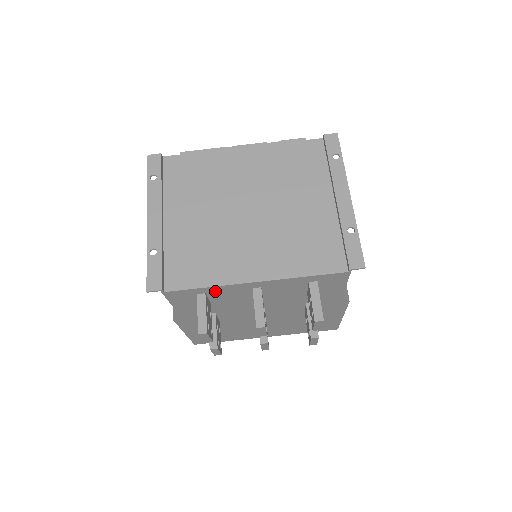
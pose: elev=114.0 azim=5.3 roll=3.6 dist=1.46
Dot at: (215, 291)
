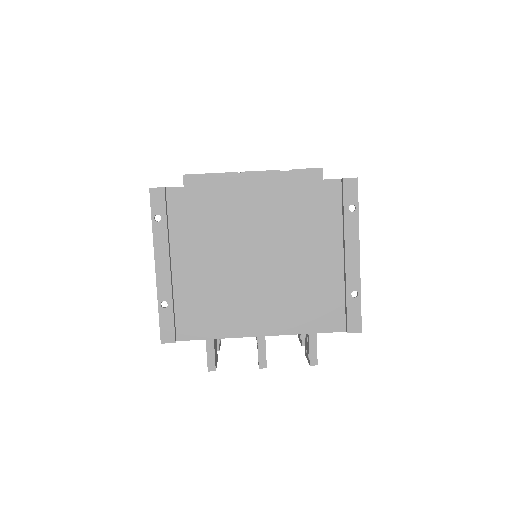
Dot at: occluded
